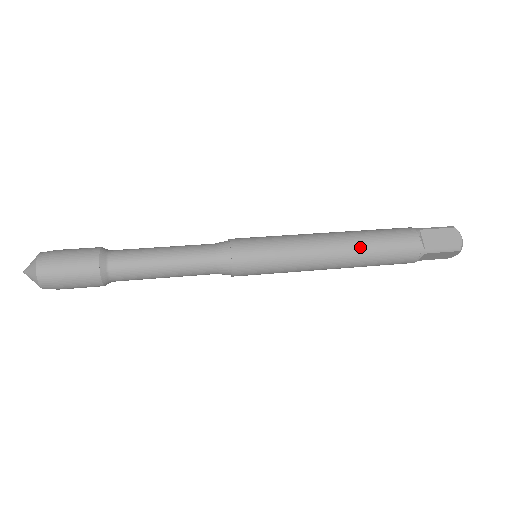
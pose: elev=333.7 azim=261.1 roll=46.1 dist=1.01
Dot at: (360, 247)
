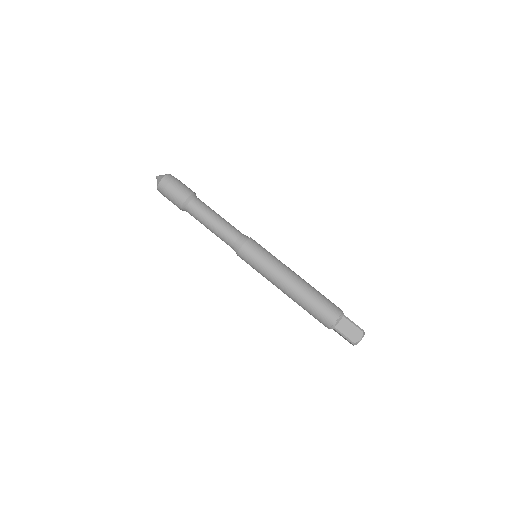
Dot at: (297, 303)
